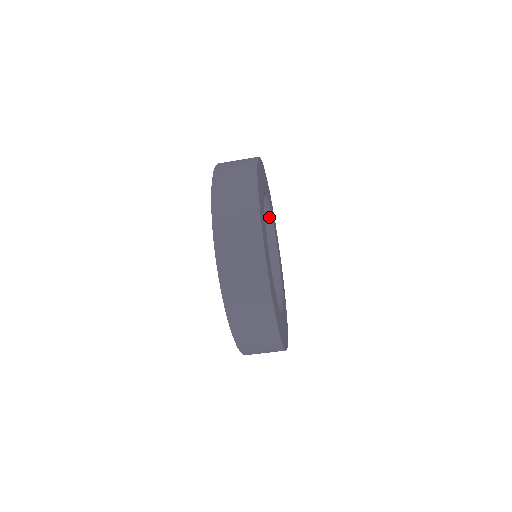
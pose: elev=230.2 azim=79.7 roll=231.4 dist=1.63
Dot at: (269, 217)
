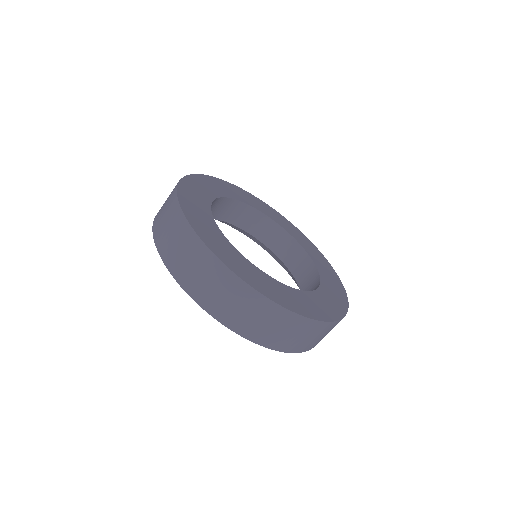
Dot at: (271, 222)
